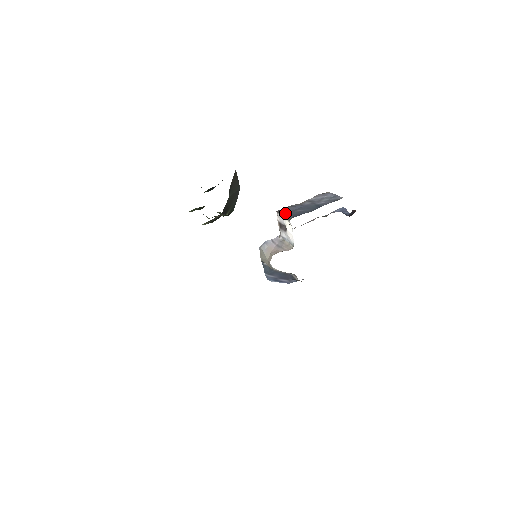
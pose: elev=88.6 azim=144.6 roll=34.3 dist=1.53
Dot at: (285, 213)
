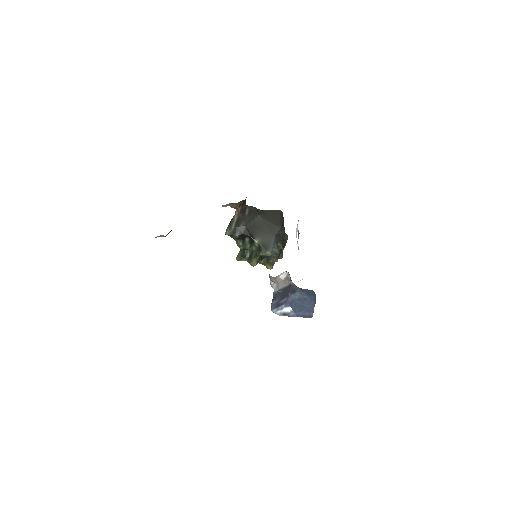
Dot at: occluded
